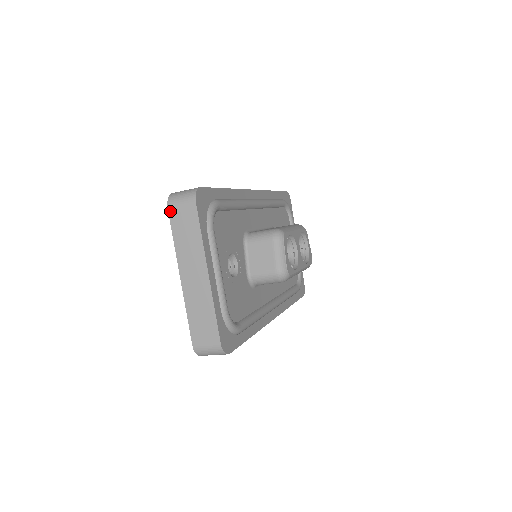
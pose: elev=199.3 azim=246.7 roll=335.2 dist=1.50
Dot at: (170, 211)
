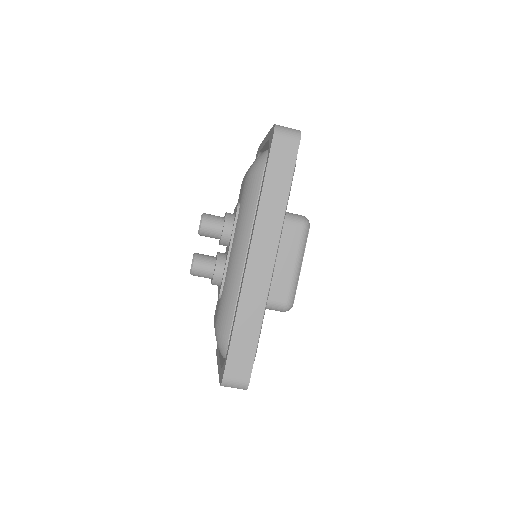
Dot at: occluded
